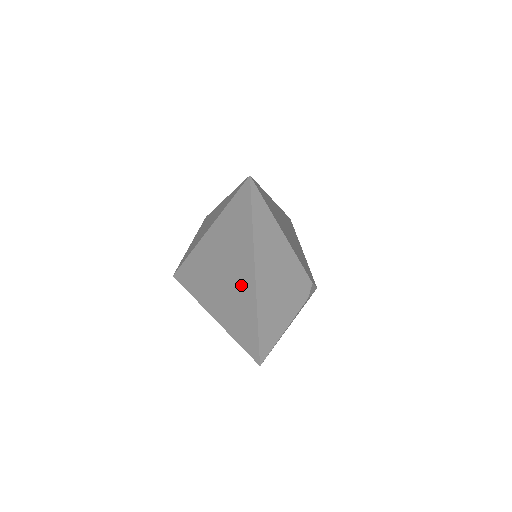
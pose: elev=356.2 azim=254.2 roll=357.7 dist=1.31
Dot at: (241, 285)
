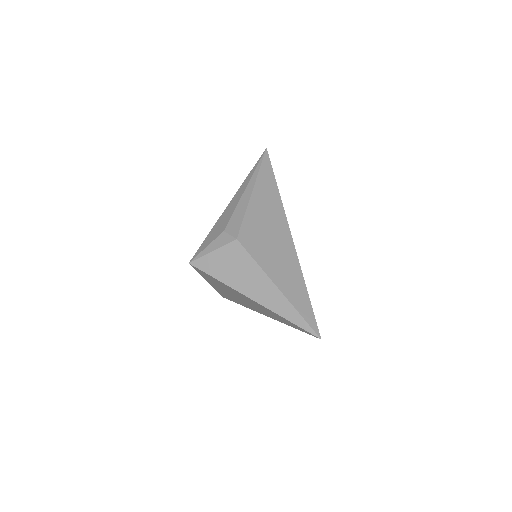
Dot at: (253, 308)
